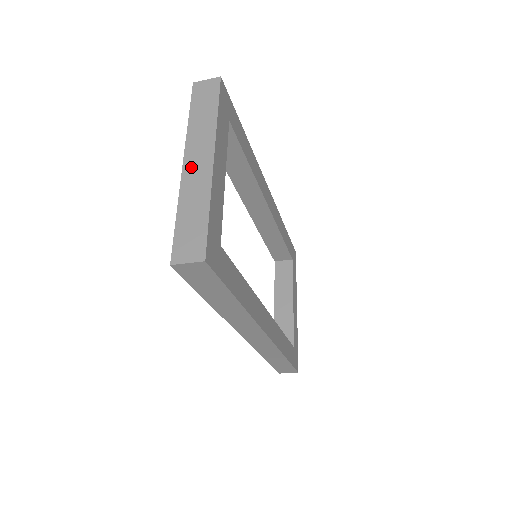
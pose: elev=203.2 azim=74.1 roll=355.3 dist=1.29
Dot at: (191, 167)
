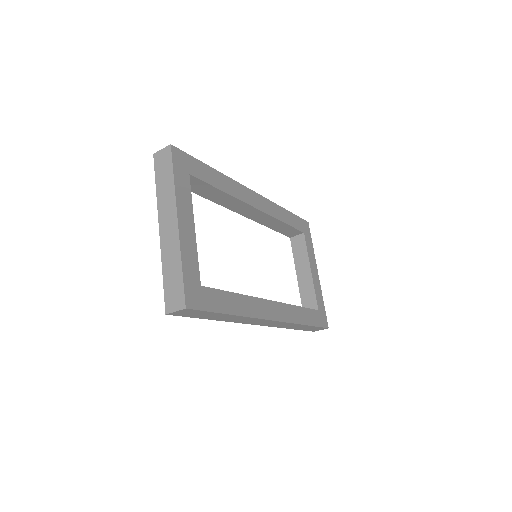
Dot at: (165, 232)
